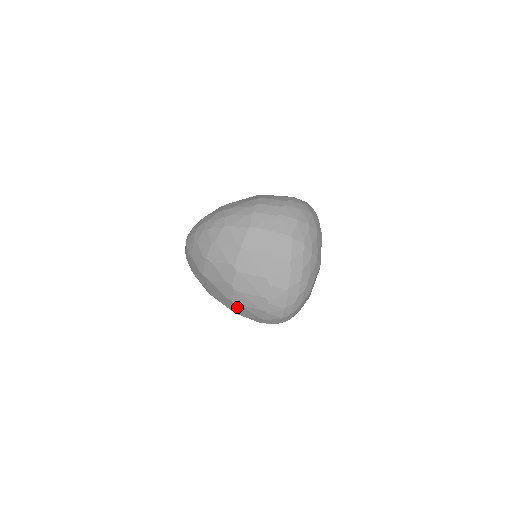
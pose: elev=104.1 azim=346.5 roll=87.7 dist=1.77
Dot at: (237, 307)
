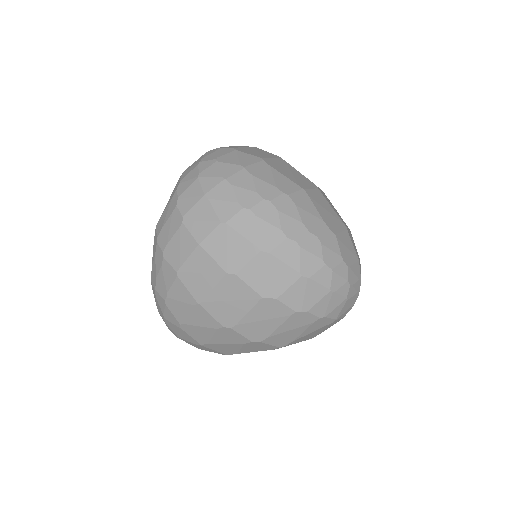
Dot at: occluded
